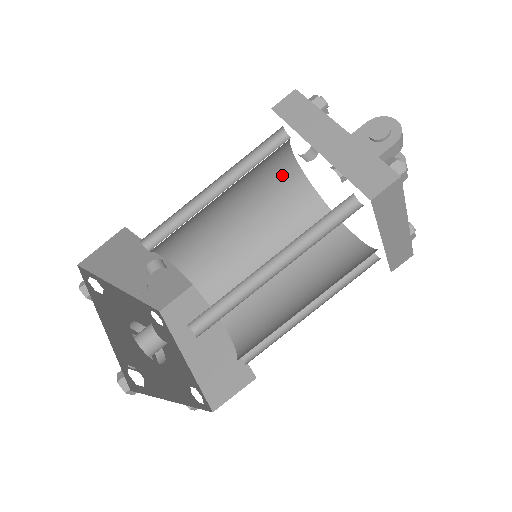
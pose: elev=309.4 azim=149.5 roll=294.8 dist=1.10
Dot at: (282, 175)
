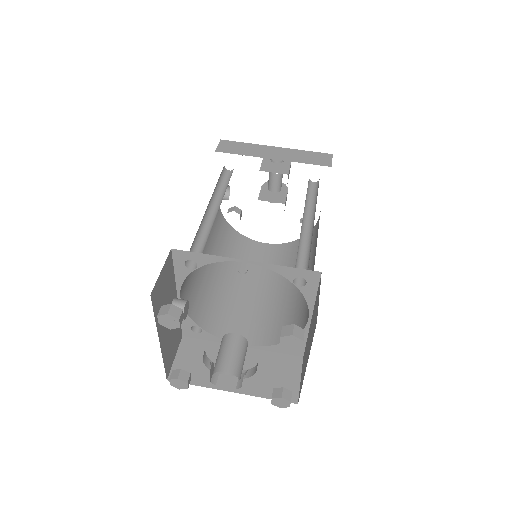
Dot at: occluded
